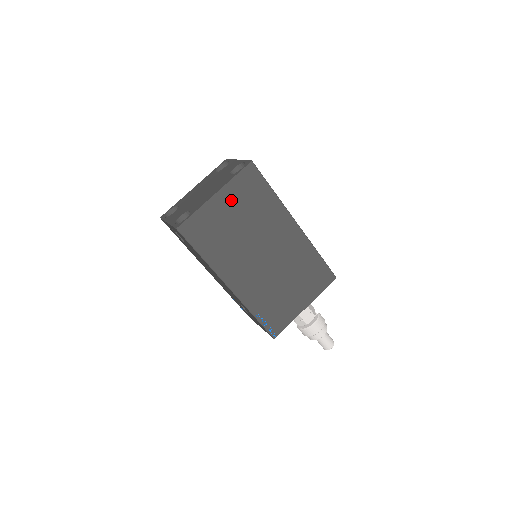
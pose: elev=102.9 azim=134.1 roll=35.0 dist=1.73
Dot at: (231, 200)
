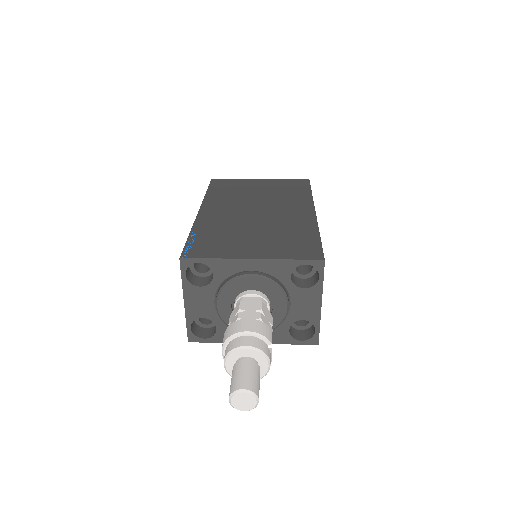
Dot at: (269, 184)
